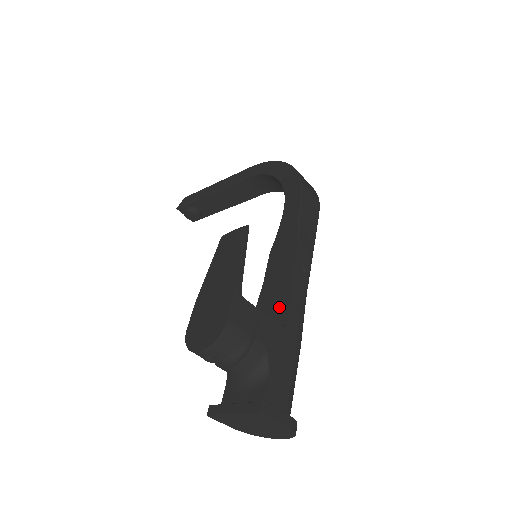
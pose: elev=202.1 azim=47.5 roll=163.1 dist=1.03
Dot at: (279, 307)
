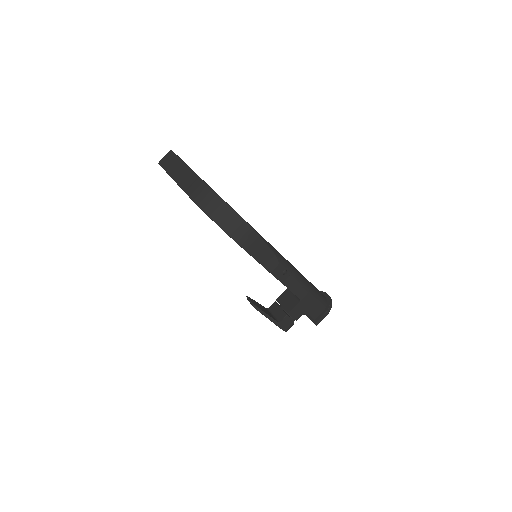
Dot at: occluded
